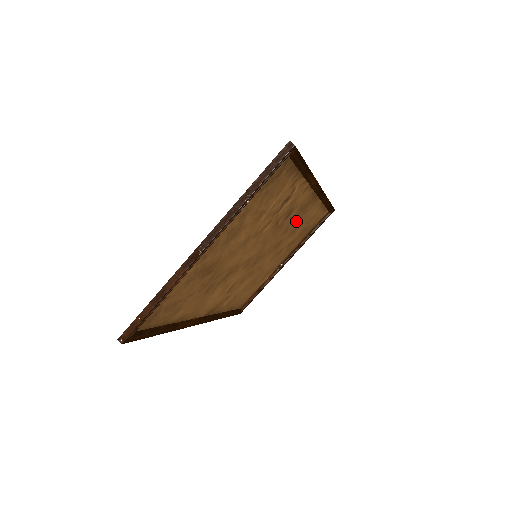
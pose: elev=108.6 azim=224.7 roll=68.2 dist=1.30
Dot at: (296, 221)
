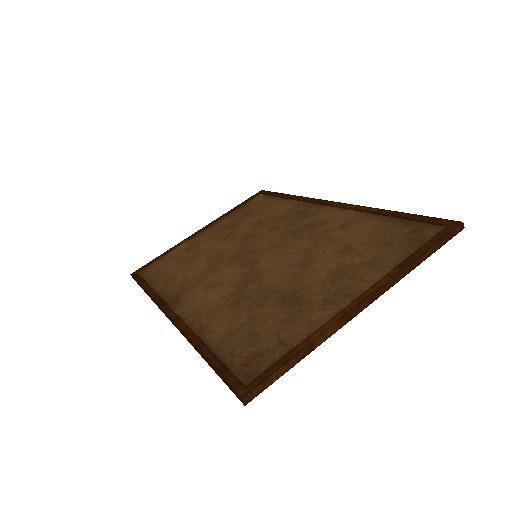
Dot at: (281, 219)
